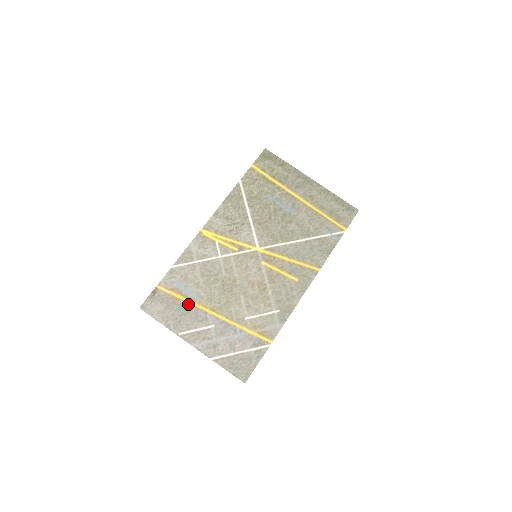
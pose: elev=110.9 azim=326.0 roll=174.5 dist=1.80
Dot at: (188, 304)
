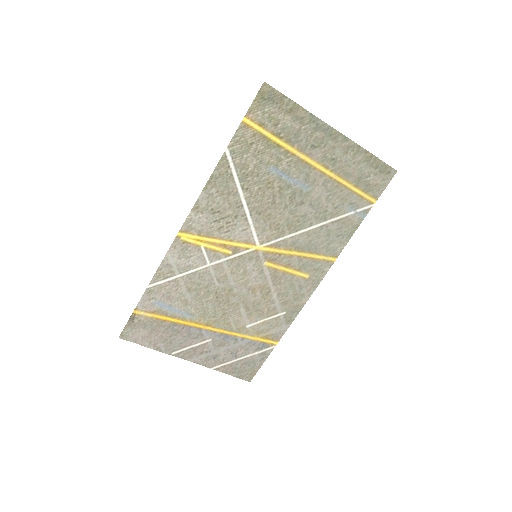
Dot at: (177, 324)
